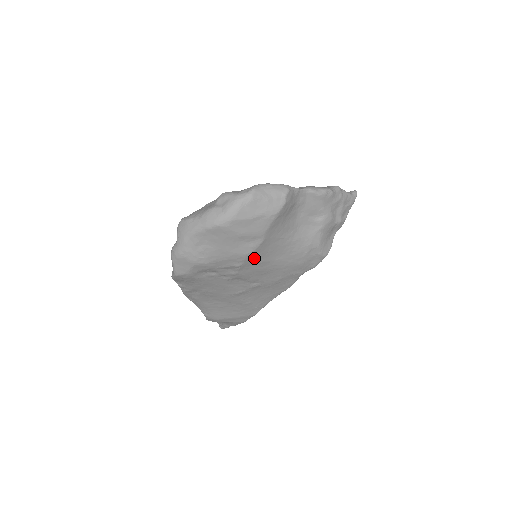
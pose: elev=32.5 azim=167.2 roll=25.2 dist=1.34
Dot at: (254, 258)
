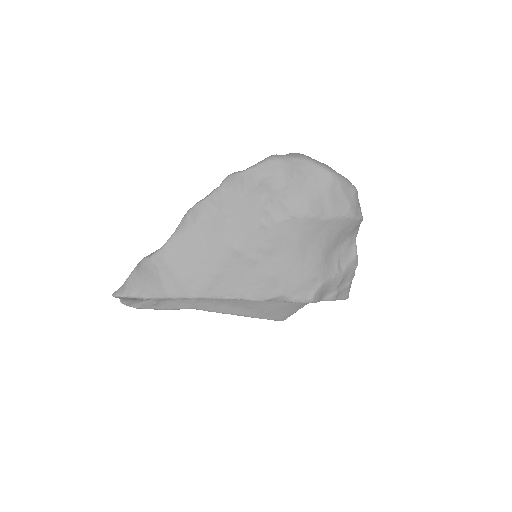
Dot at: (305, 225)
